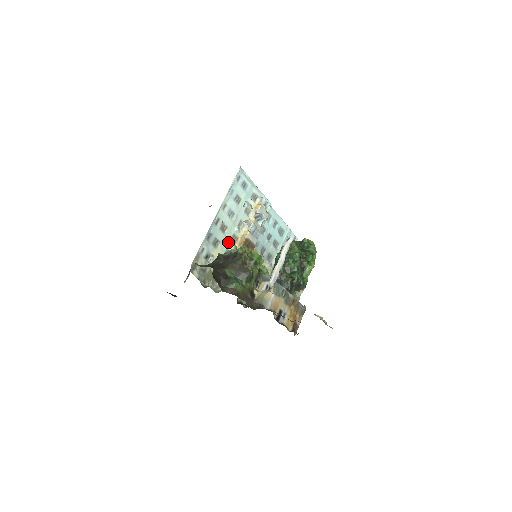
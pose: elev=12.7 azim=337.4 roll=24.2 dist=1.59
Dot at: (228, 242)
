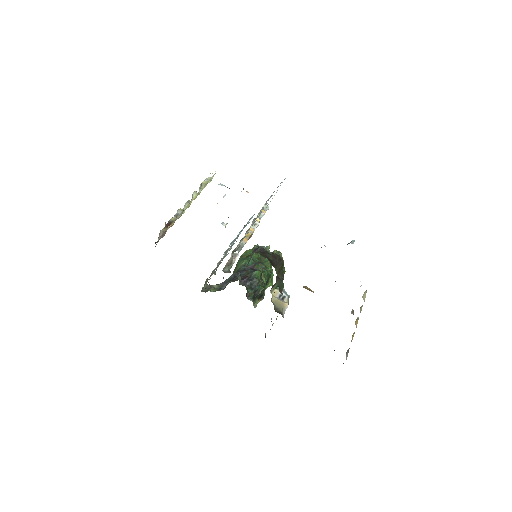
Dot at: occluded
